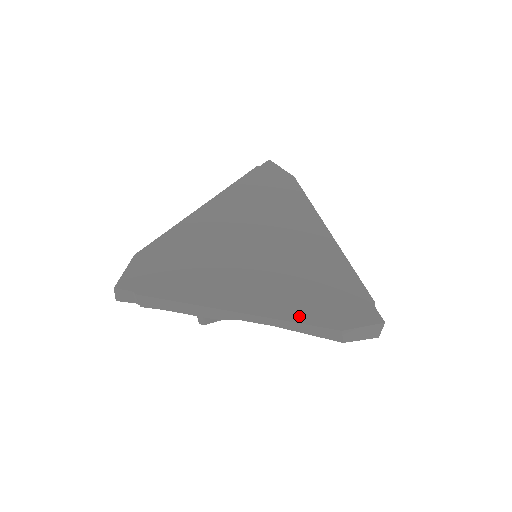
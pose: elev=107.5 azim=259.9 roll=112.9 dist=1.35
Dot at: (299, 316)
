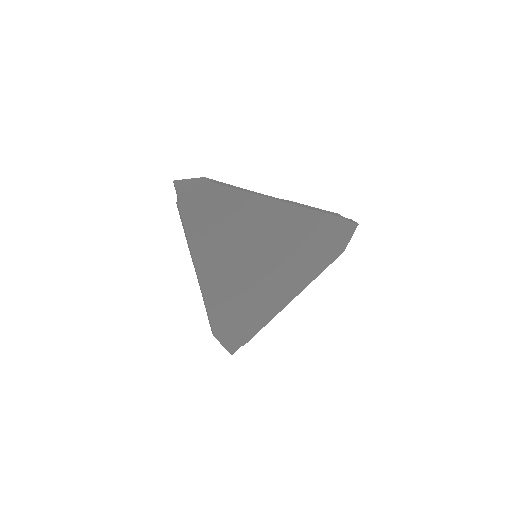
Dot at: (320, 268)
